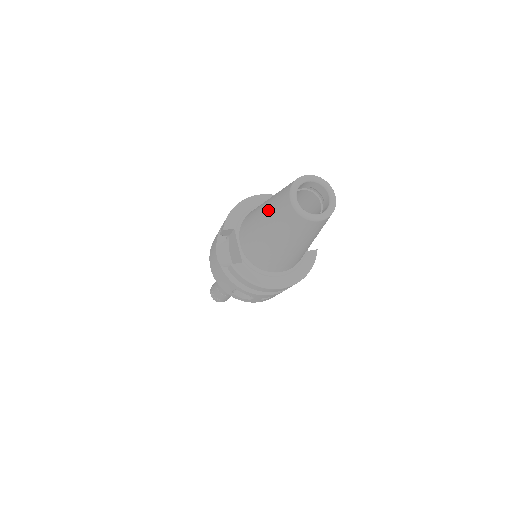
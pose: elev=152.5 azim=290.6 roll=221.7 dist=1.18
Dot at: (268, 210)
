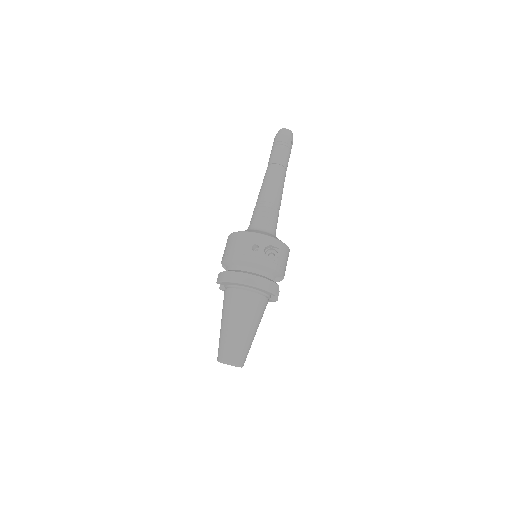
Dot at: (220, 334)
